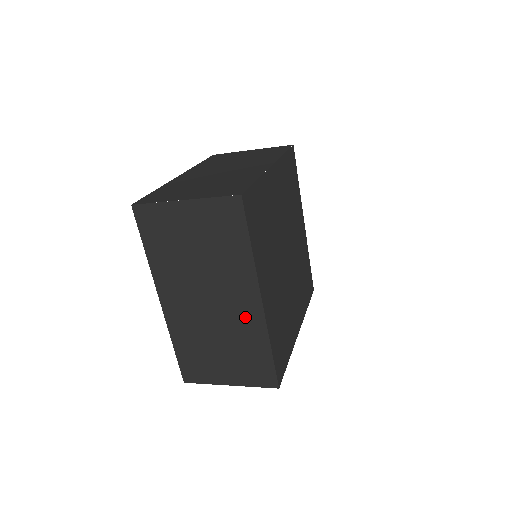
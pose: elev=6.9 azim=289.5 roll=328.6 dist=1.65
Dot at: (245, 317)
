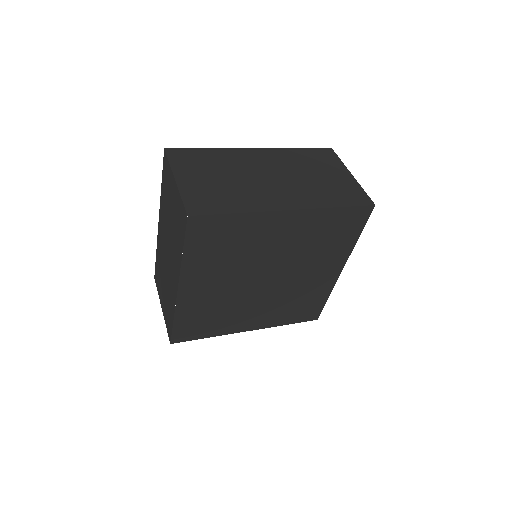
Dot at: occluded
